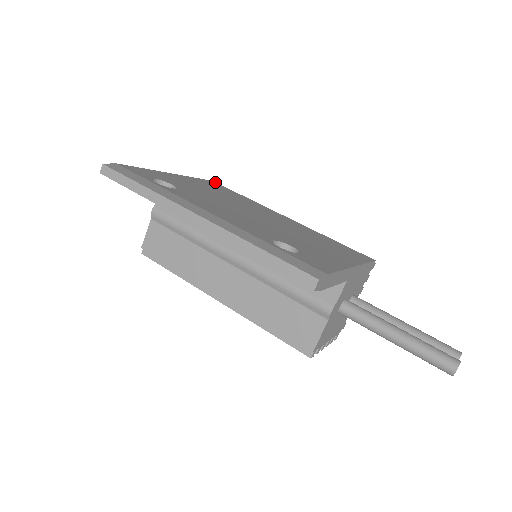
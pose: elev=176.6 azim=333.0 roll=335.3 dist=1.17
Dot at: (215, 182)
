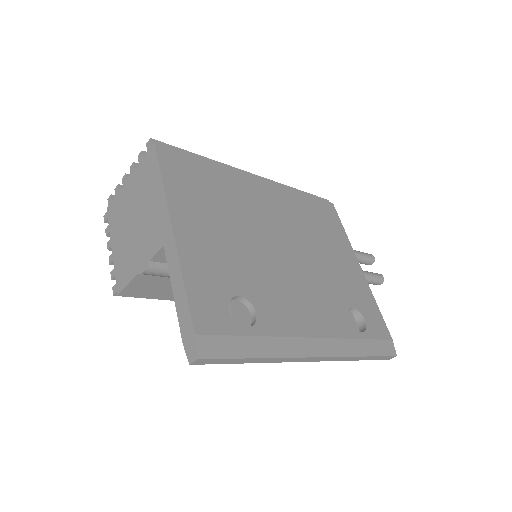
Dot at: (161, 145)
